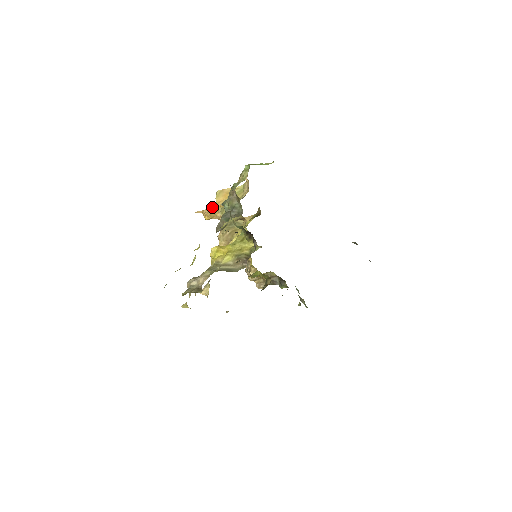
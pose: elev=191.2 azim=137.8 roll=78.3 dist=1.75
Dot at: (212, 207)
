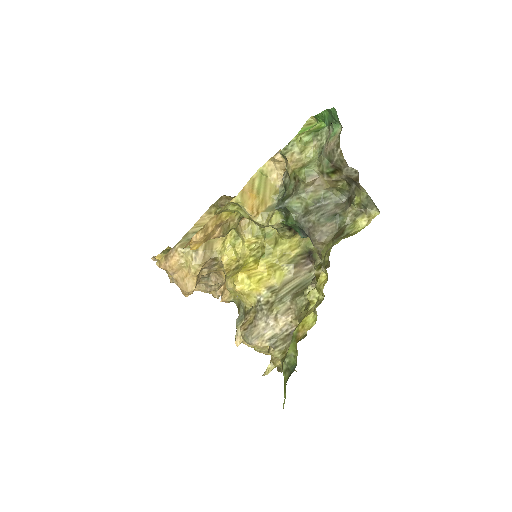
Dot at: (208, 226)
